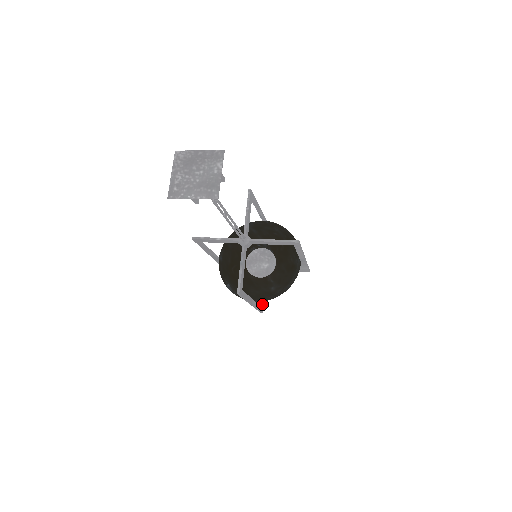
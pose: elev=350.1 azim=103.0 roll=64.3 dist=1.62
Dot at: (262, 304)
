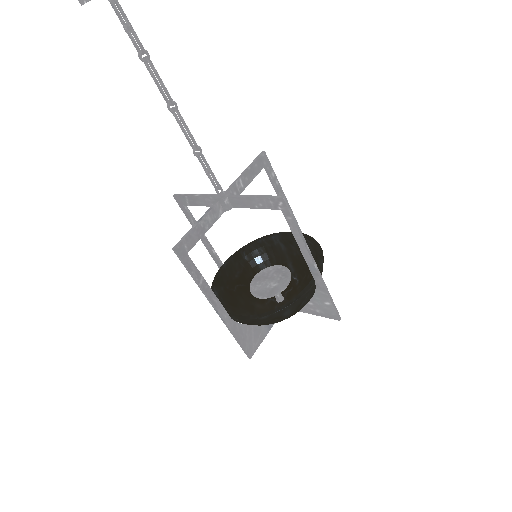
Dot at: (254, 344)
